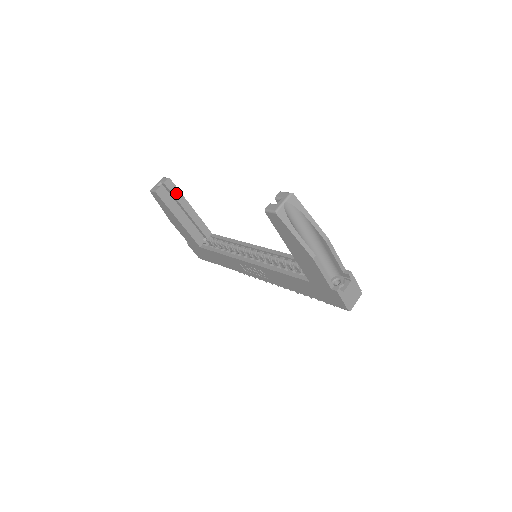
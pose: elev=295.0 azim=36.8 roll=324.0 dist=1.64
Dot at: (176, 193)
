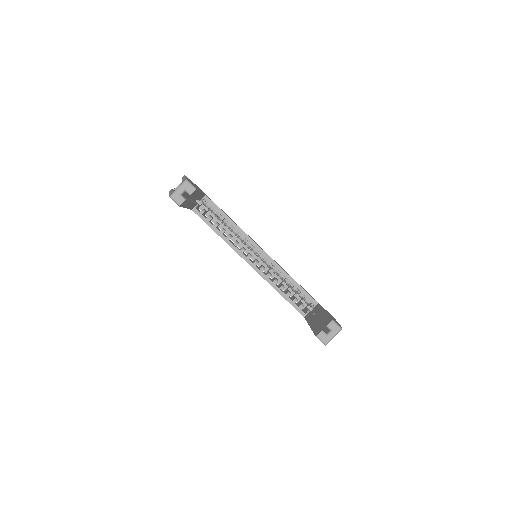
Dot at: (195, 193)
